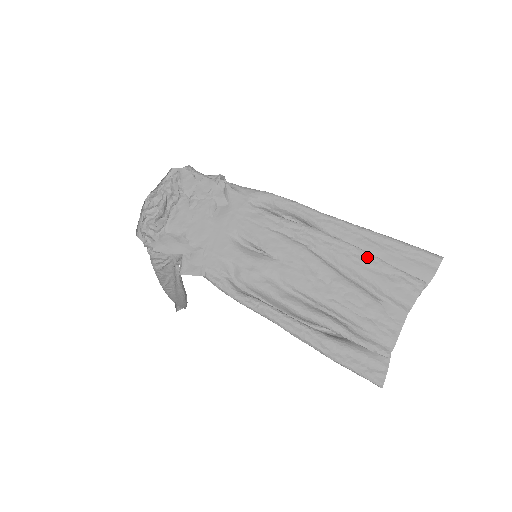
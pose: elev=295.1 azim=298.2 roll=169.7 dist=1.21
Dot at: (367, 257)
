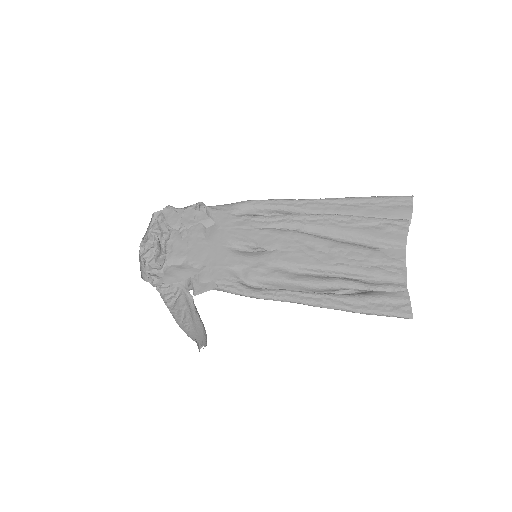
Dot at: (351, 219)
